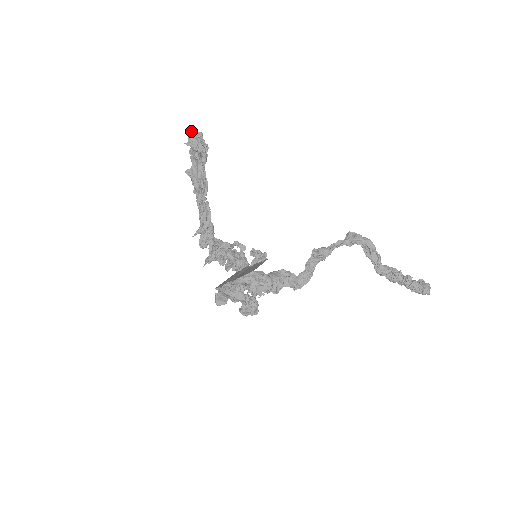
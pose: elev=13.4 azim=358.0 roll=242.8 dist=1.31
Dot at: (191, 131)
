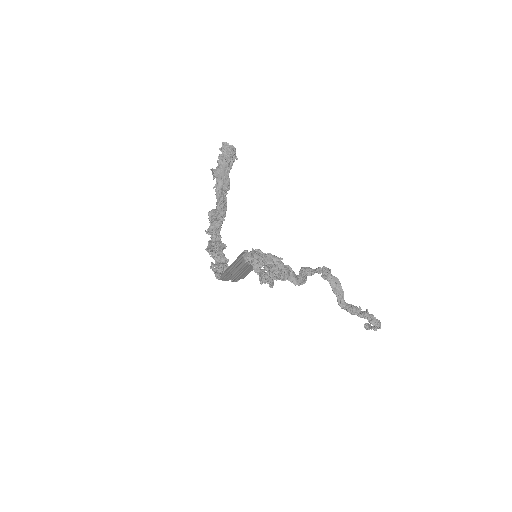
Dot at: (226, 142)
